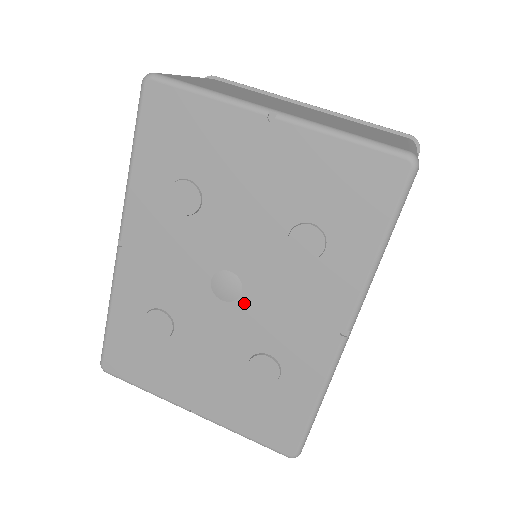
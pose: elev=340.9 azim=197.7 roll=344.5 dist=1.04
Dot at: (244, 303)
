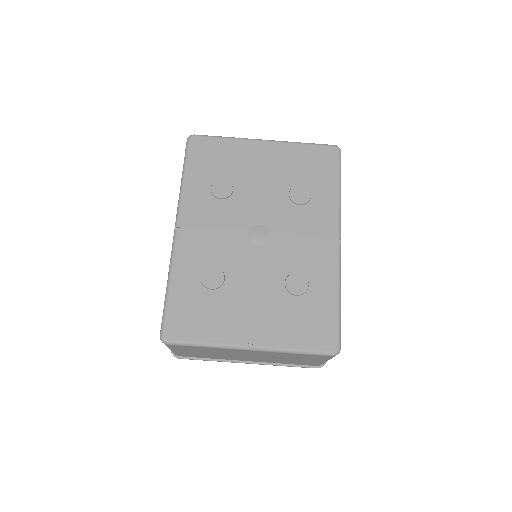
Dot at: (272, 242)
